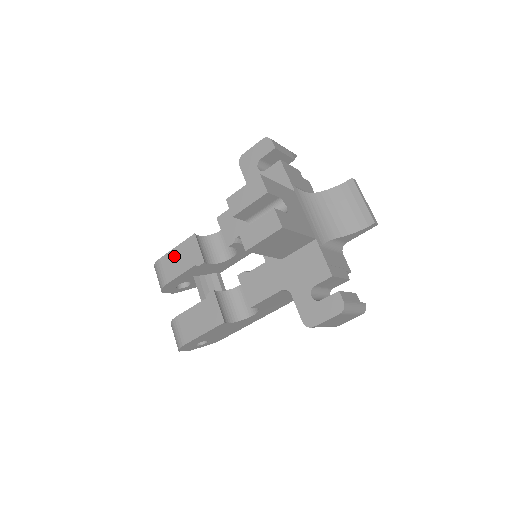
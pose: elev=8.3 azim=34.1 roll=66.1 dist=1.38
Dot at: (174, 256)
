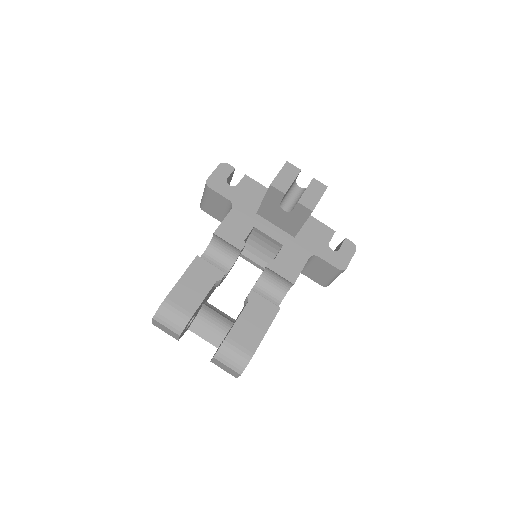
Dot at: (185, 286)
